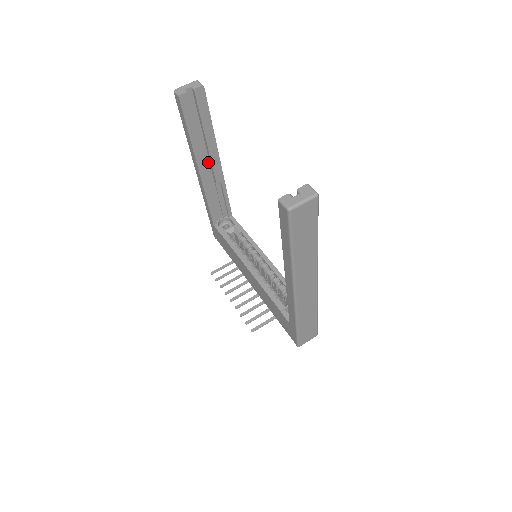
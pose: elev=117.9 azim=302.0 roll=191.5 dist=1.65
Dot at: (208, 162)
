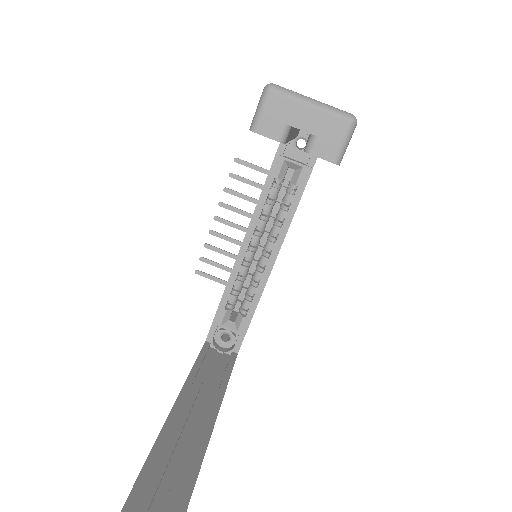
Dot at: occluded
